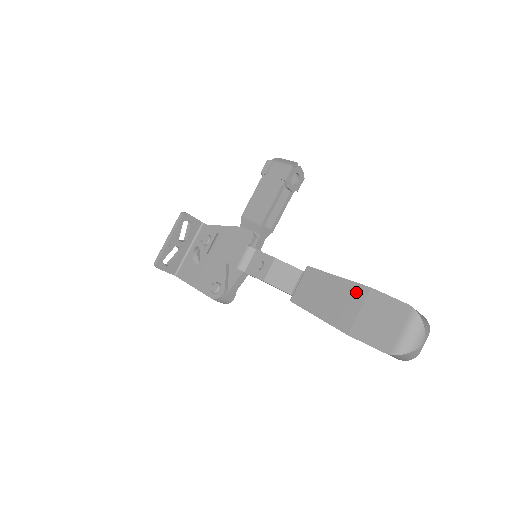
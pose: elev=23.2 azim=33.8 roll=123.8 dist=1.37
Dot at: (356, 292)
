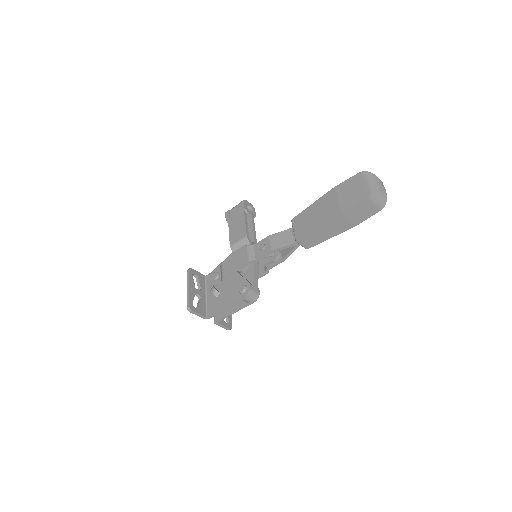
Dot at: (328, 197)
